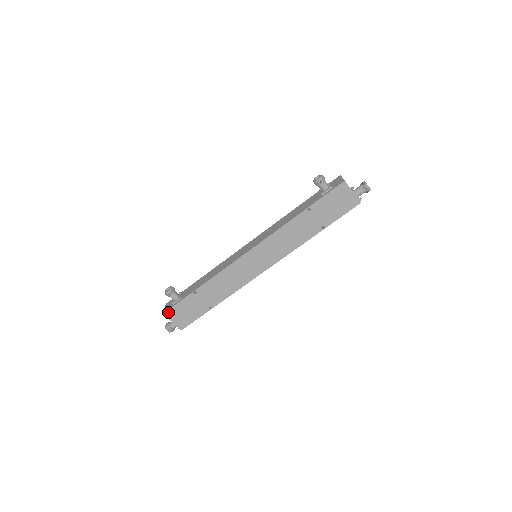
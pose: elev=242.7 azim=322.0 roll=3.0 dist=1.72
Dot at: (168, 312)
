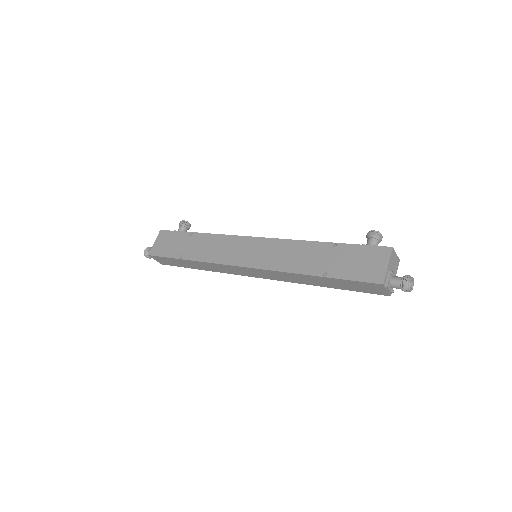
Dot at: (163, 232)
